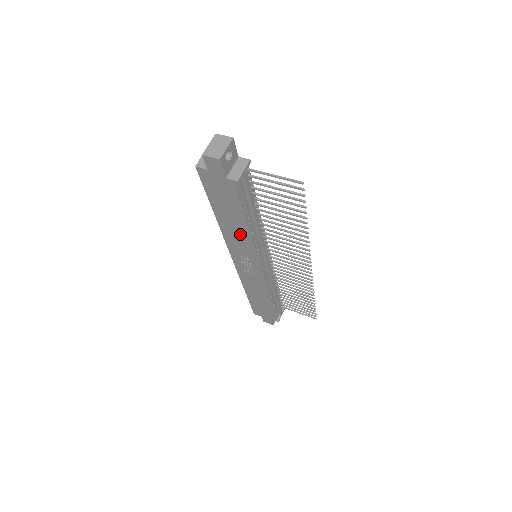
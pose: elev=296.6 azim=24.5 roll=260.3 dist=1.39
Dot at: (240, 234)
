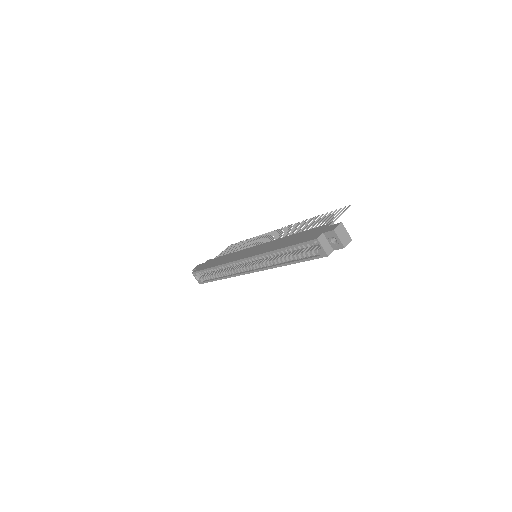
Dot at: occluded
